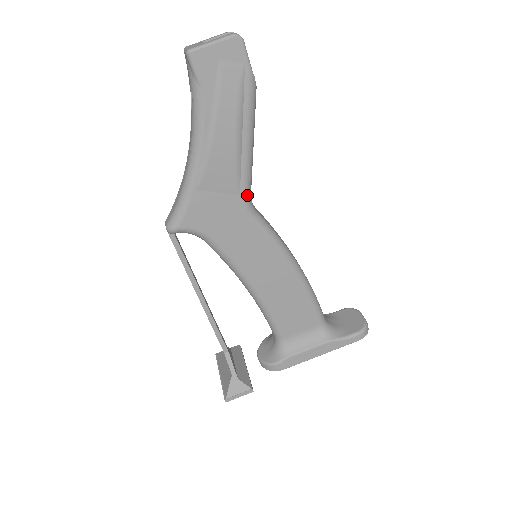
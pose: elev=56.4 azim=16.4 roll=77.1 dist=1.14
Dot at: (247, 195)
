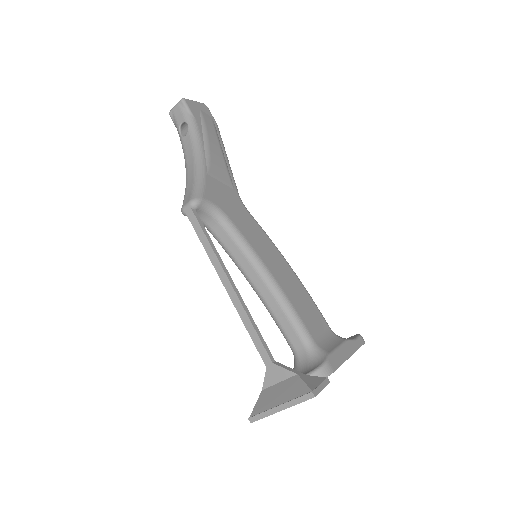
Dot at: (238, 193)
